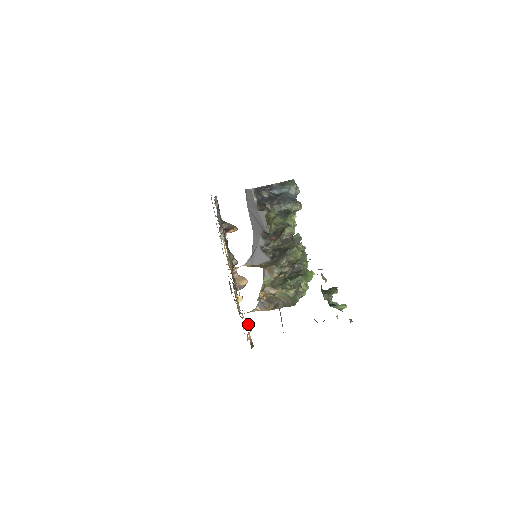
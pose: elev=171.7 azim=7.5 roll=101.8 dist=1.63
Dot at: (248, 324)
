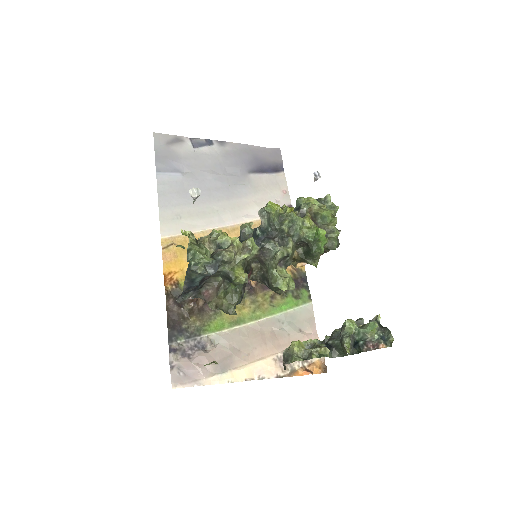
Dot at: (305, 373)
